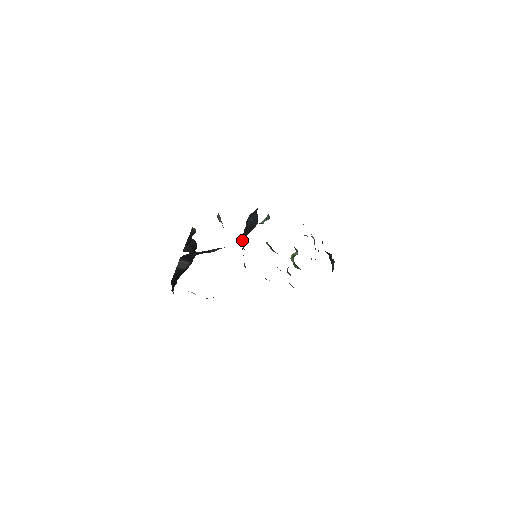
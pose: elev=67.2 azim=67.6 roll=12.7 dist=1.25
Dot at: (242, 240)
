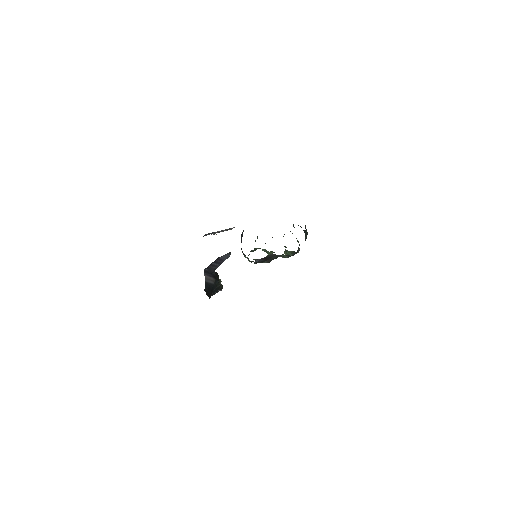
Dot at: (241, 248)
